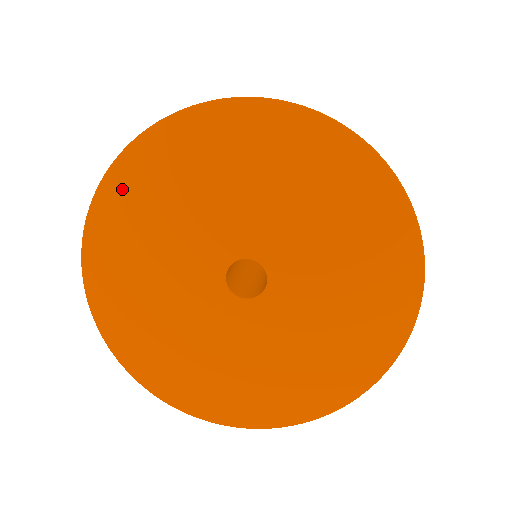
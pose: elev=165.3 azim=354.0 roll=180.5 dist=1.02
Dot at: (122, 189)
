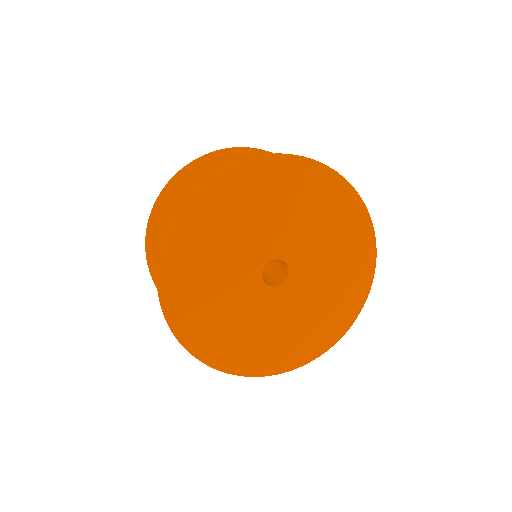
Dot at: (180, 243)
